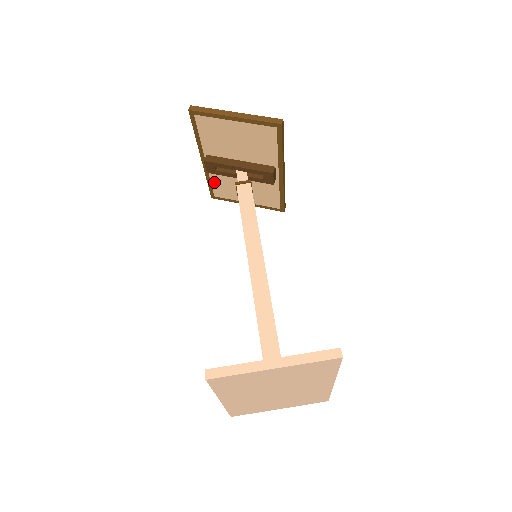
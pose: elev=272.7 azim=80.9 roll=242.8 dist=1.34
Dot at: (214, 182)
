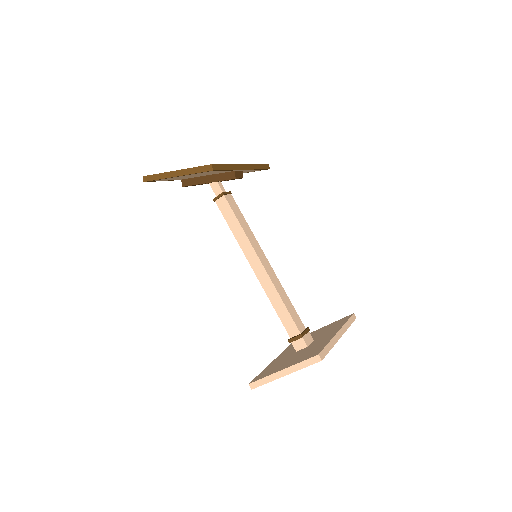
Dot at: occluded
